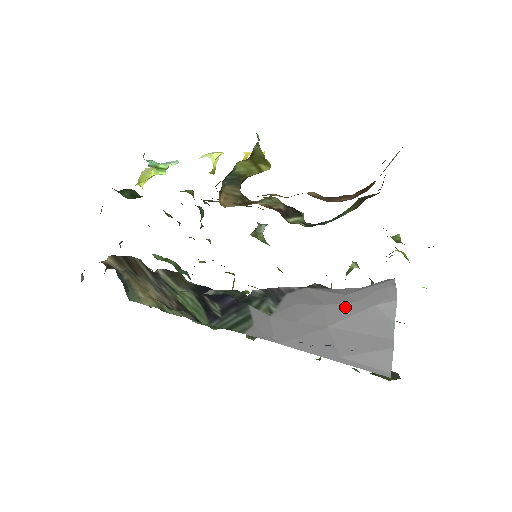
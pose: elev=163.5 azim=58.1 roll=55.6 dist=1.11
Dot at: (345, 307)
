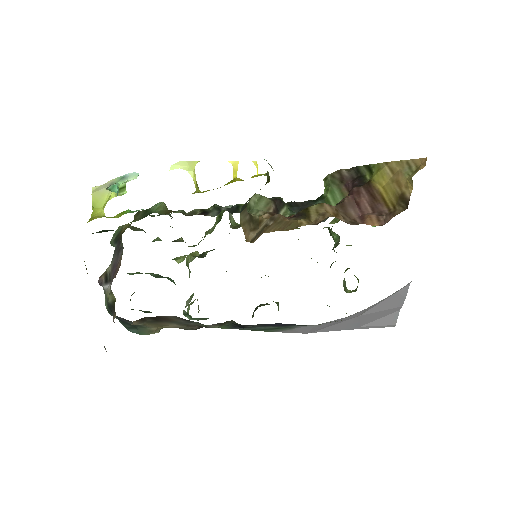
Dot at: occluded
